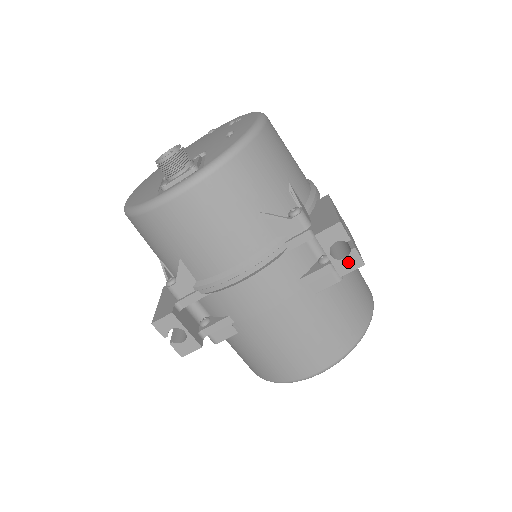
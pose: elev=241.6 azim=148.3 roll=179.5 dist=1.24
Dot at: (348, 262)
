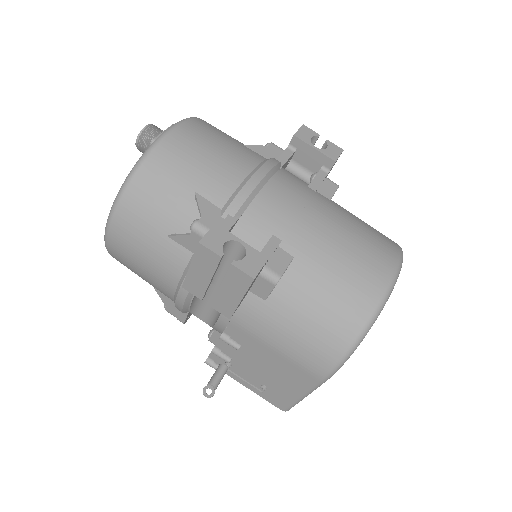
Dot at: (331, 150)
